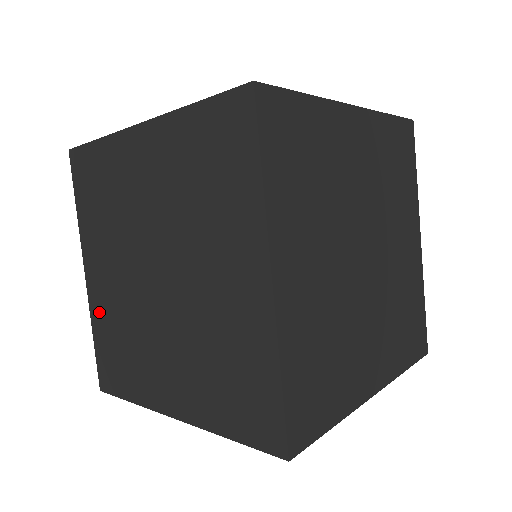
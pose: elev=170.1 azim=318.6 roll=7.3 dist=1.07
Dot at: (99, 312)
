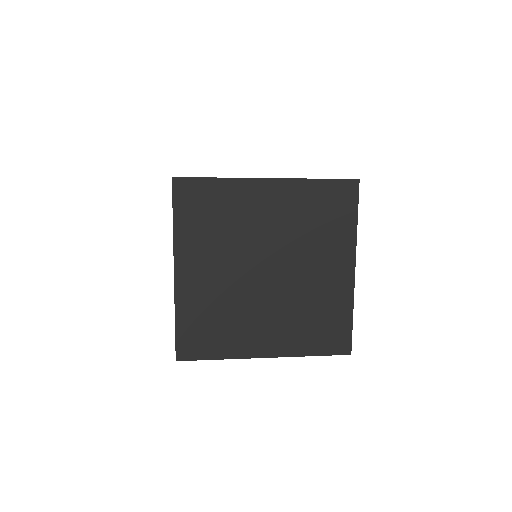
Dot at: occluded
